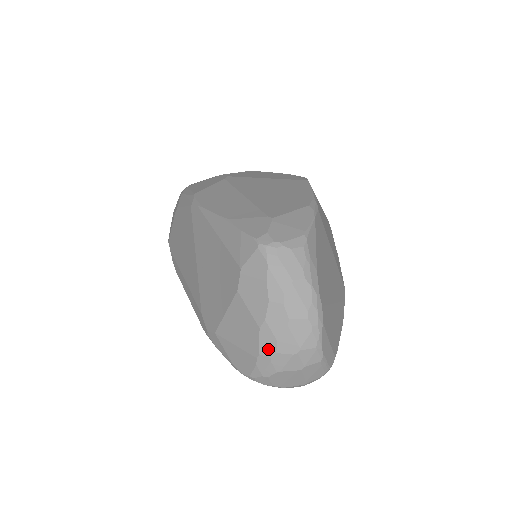
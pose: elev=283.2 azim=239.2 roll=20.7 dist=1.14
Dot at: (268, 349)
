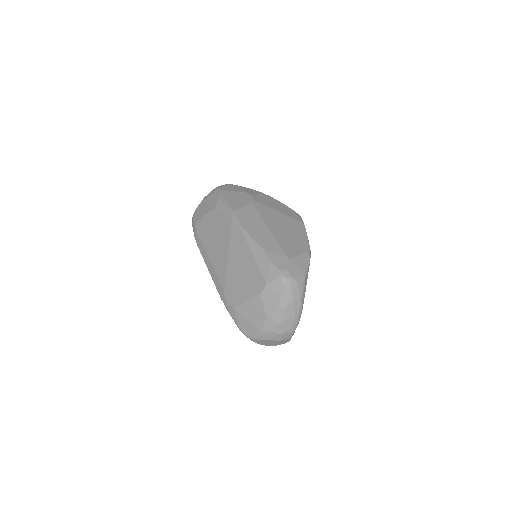
Dot at: (267, 328)
